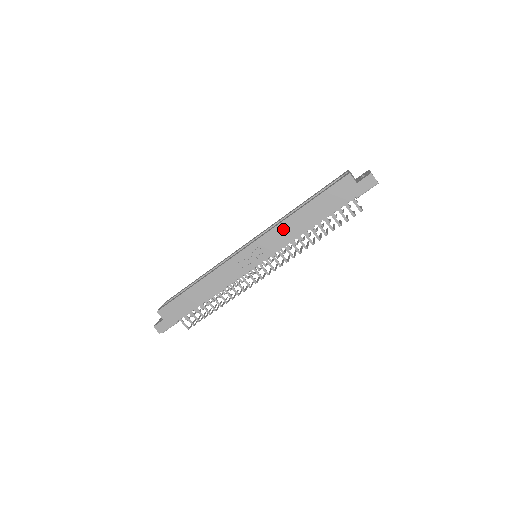
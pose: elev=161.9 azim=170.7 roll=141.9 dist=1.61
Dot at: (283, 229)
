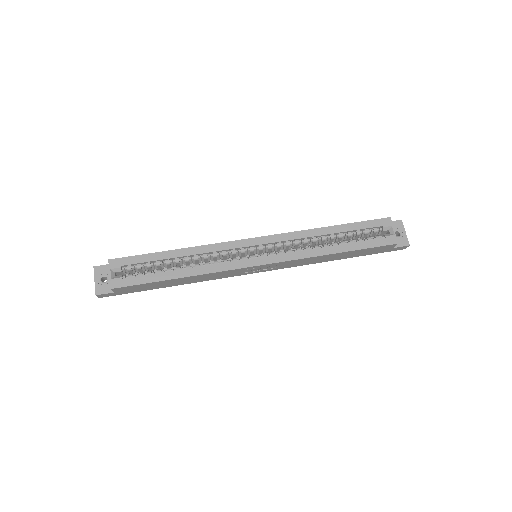
Dot at: (308, 260)
